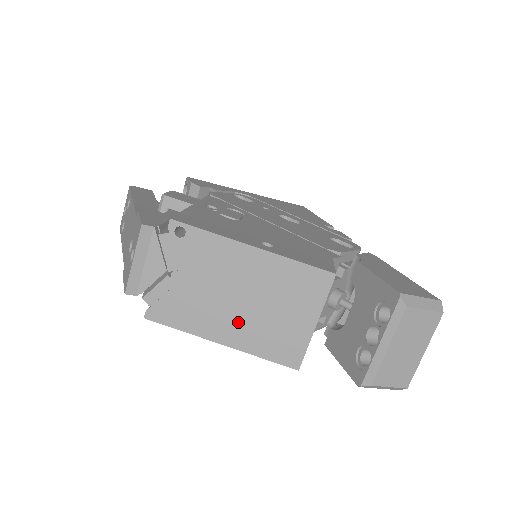
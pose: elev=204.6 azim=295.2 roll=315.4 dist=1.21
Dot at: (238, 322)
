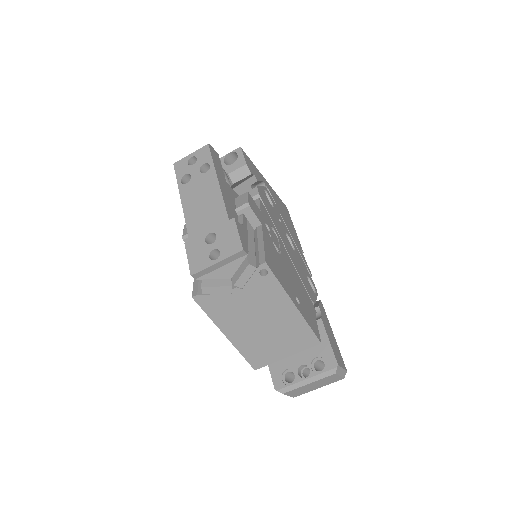
Dot at: (247, 332)
